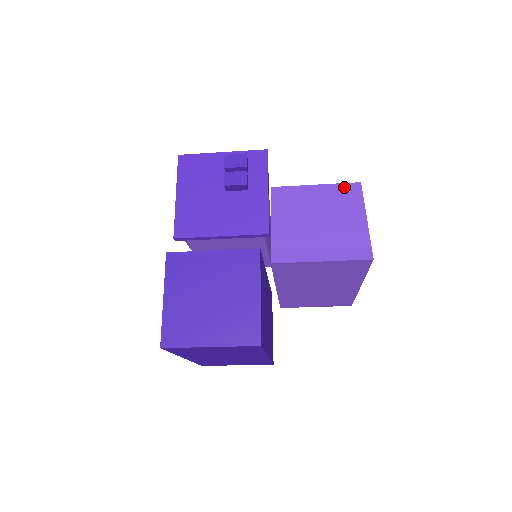
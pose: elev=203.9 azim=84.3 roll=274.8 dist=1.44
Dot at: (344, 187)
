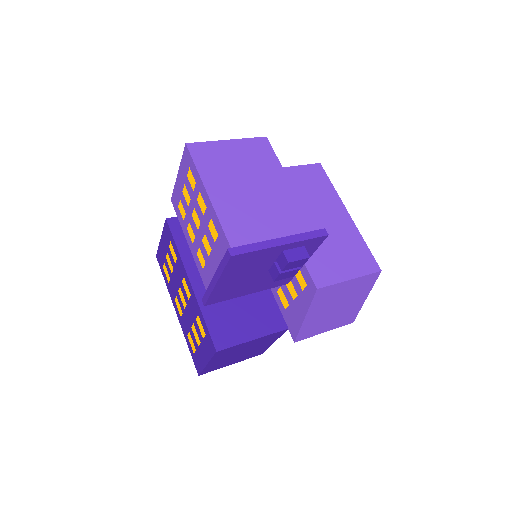
Dot at: (368, 278)
